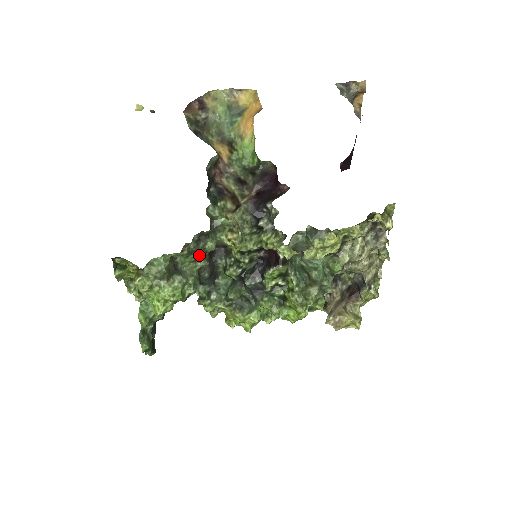
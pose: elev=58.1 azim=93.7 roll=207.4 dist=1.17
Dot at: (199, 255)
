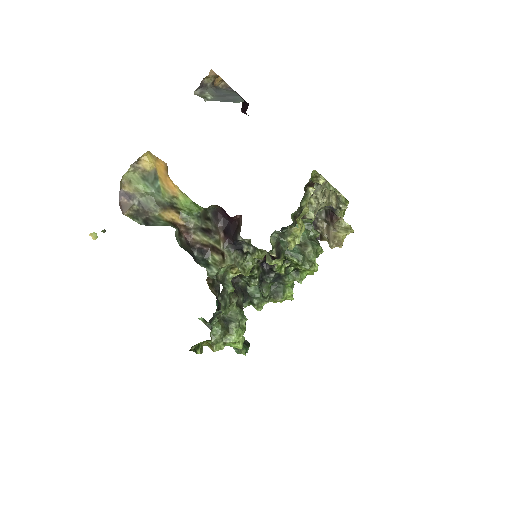
Dot at: (229, 300)
